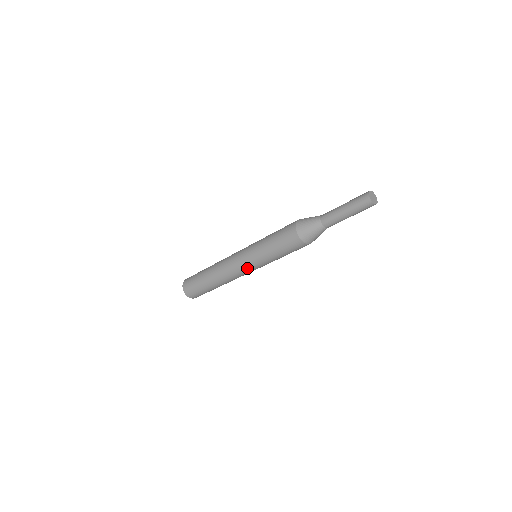
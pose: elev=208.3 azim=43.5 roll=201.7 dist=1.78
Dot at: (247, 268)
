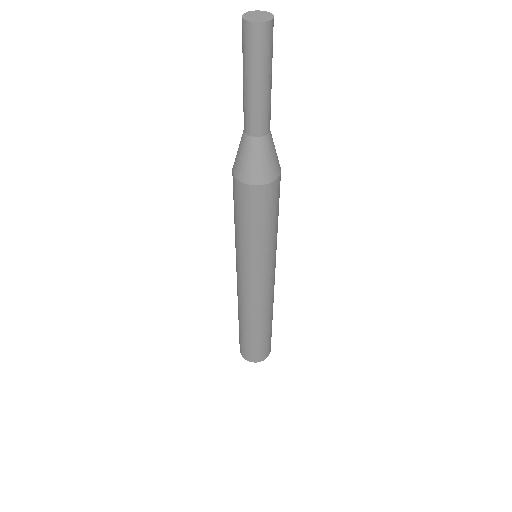
Dot at: (237, 269)
